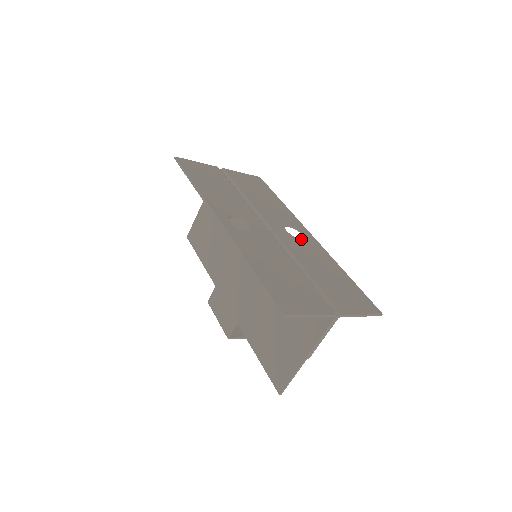
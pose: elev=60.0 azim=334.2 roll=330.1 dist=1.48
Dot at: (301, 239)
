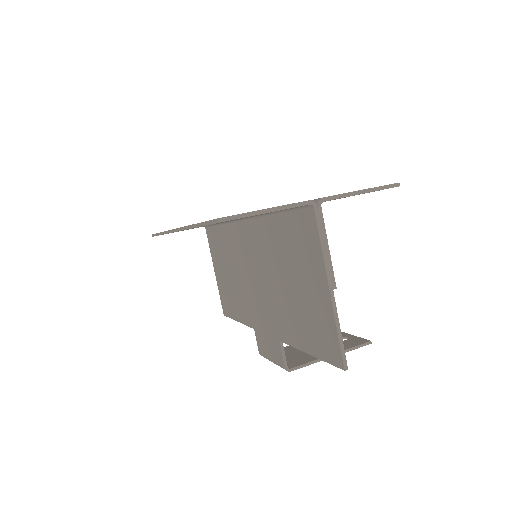
Dot at: occluded
